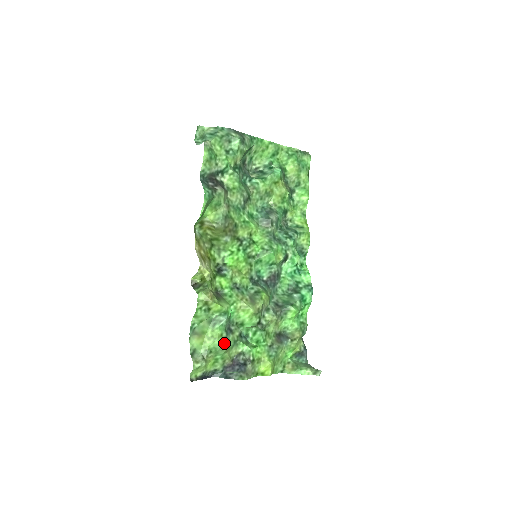
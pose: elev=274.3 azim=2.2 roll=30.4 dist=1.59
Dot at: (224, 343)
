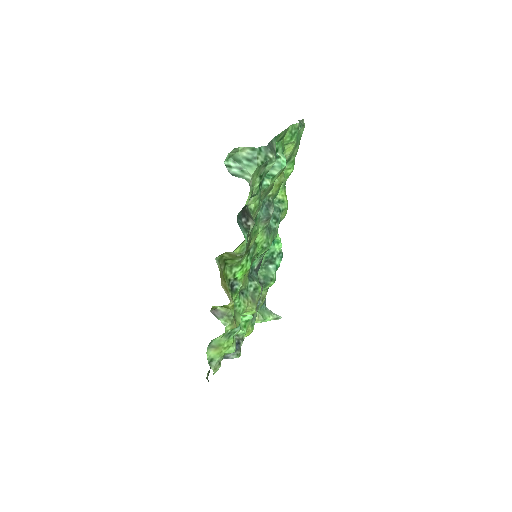
Dot at: occluded
